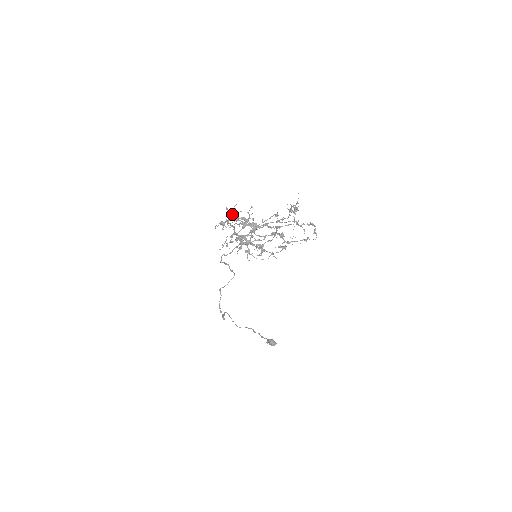
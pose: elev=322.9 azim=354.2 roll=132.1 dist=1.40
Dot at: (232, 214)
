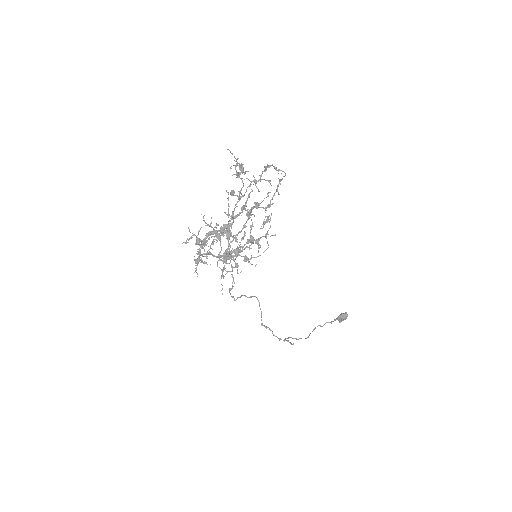
Dot at: (196, 240)
